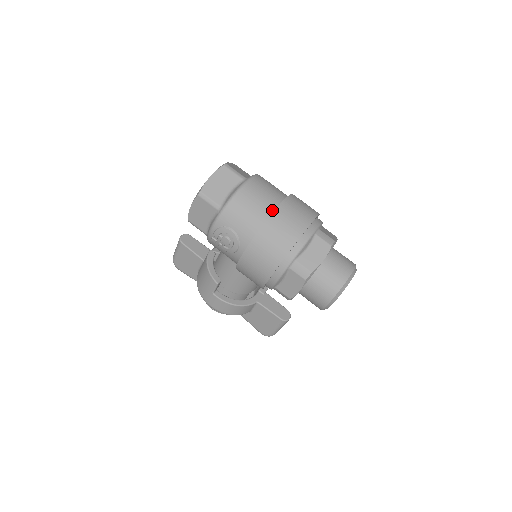
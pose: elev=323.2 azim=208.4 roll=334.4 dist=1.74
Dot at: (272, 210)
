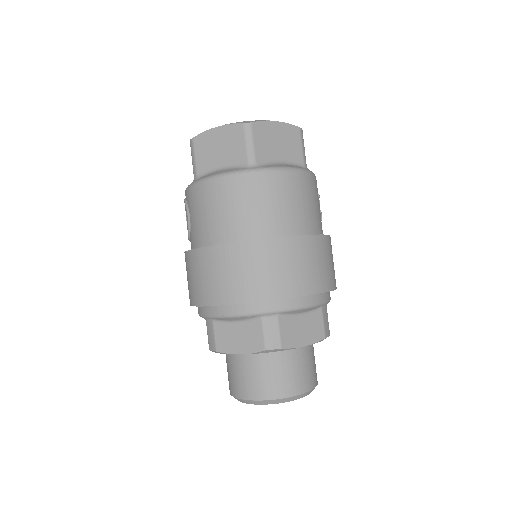
Dot at: (235, 238)
